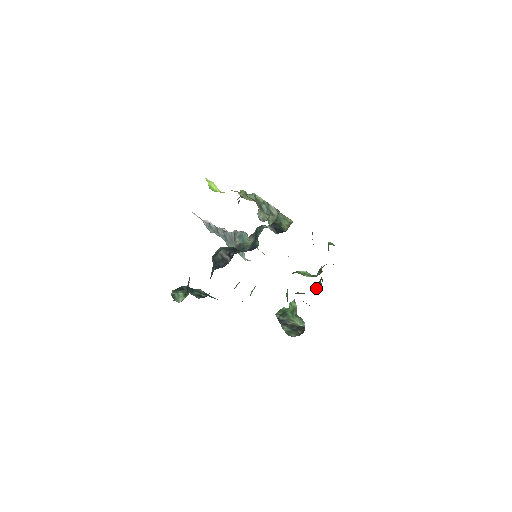
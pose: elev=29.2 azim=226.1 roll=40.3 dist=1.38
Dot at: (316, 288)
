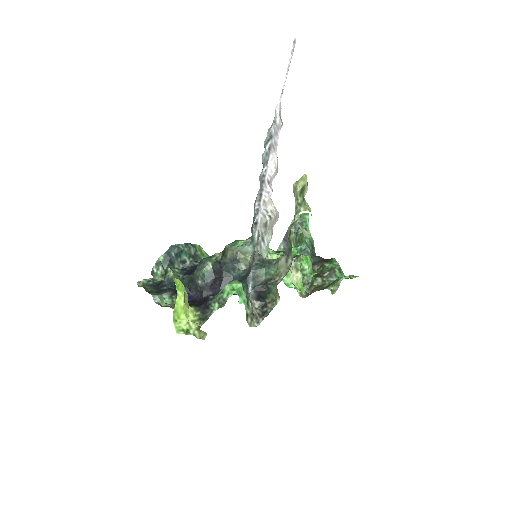
Dot at: (315, 267)
